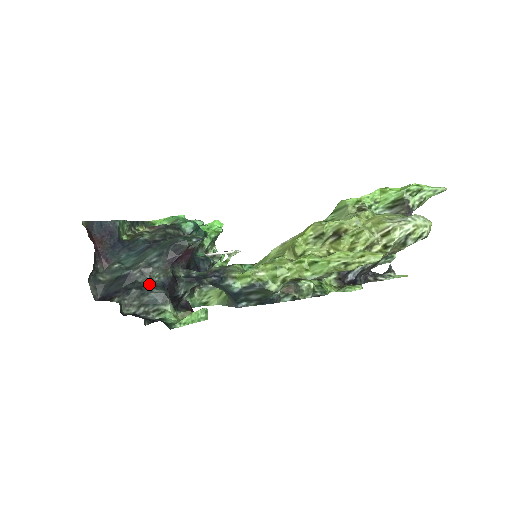
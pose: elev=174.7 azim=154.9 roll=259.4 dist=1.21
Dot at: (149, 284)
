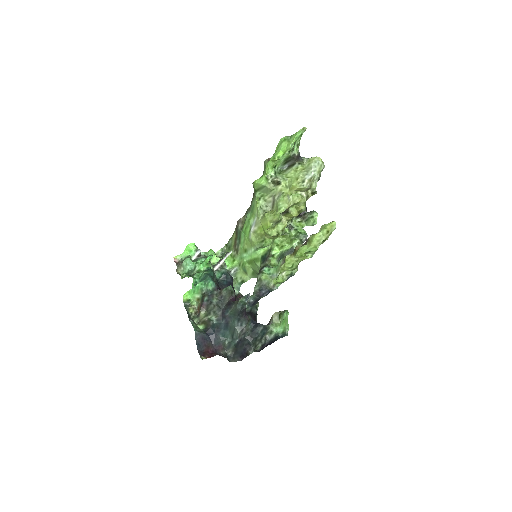
Dot at: (252, 333)
